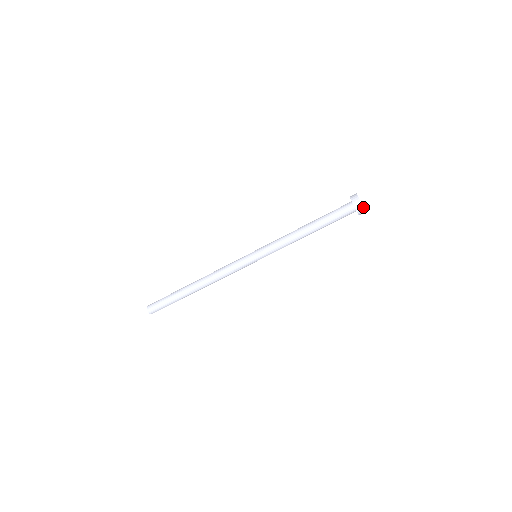
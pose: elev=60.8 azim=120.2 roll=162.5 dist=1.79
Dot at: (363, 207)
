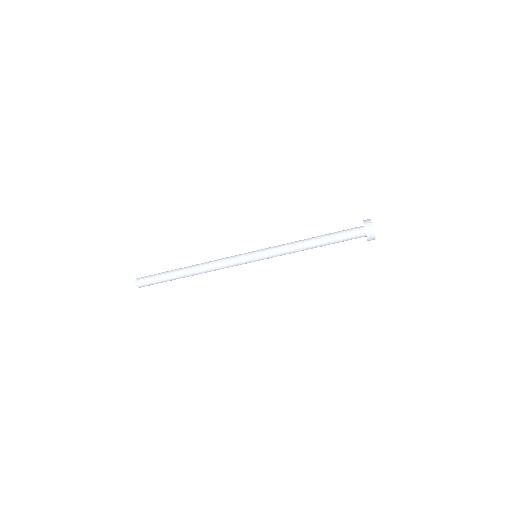
Dot at: (375, 238)
